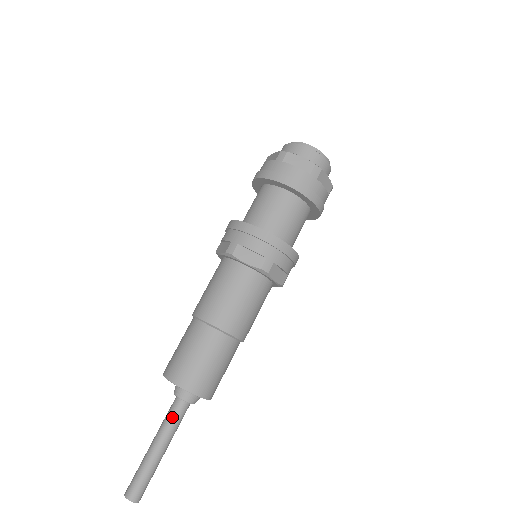
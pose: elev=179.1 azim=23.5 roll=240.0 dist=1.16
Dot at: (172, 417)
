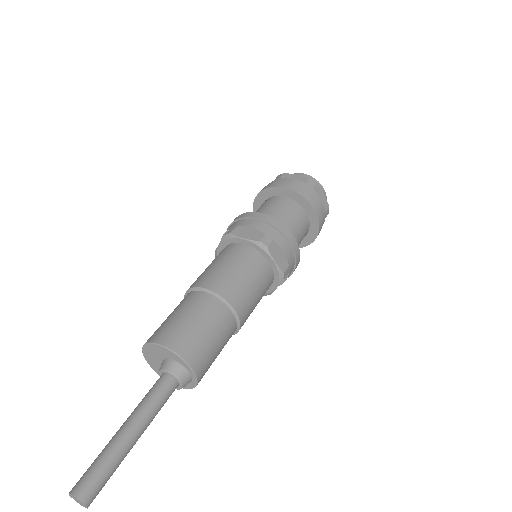
Dot at: (161, 399)
